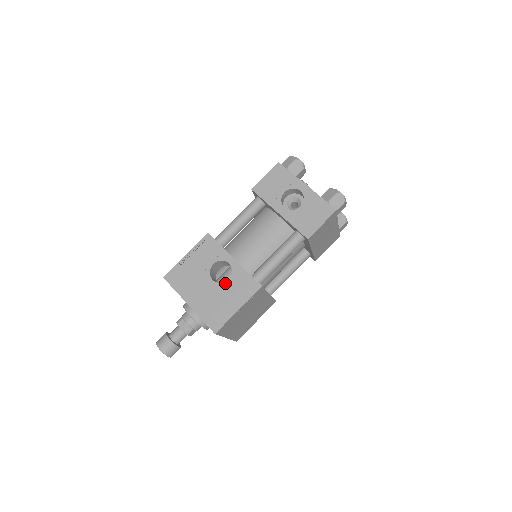
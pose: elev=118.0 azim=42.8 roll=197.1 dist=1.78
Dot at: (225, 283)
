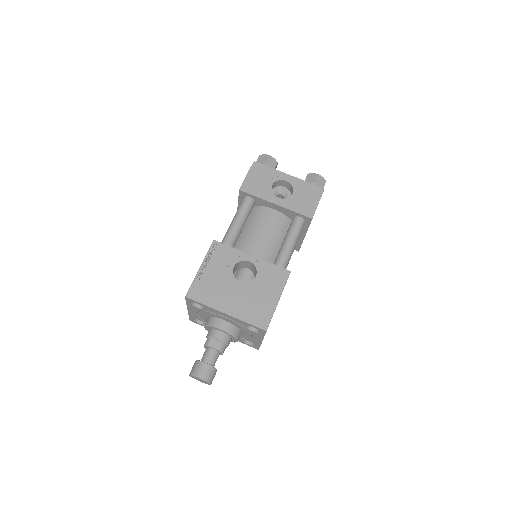
Dot at: (254, 280)
